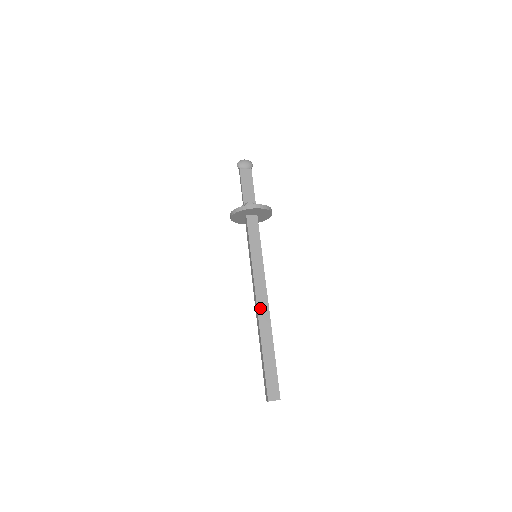
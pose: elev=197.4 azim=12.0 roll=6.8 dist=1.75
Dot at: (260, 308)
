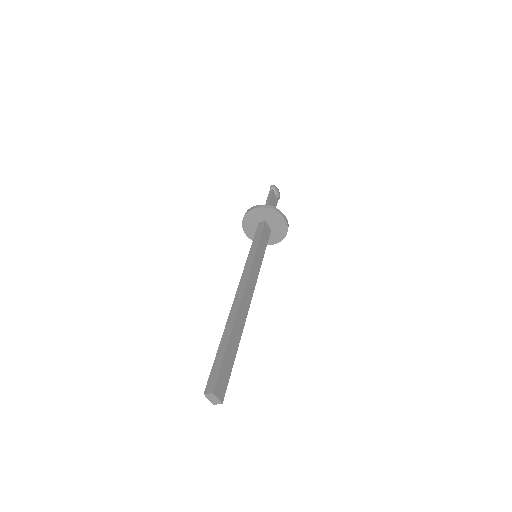
Dot at: (245, 297)
